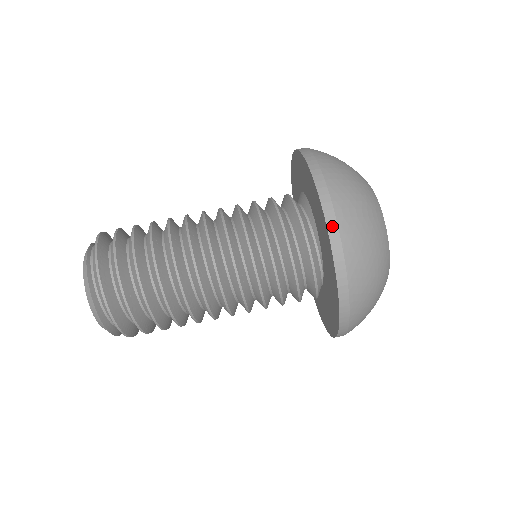
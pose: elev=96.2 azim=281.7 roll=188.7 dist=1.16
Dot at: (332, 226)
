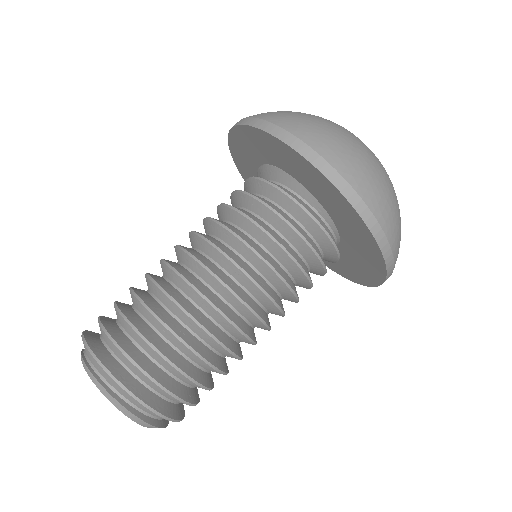
Dot at: (381, 239)
